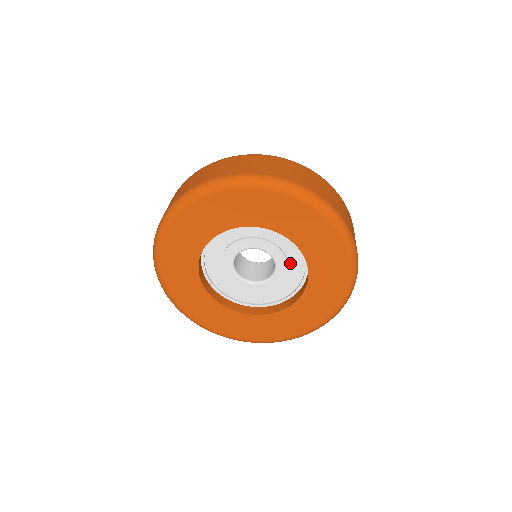
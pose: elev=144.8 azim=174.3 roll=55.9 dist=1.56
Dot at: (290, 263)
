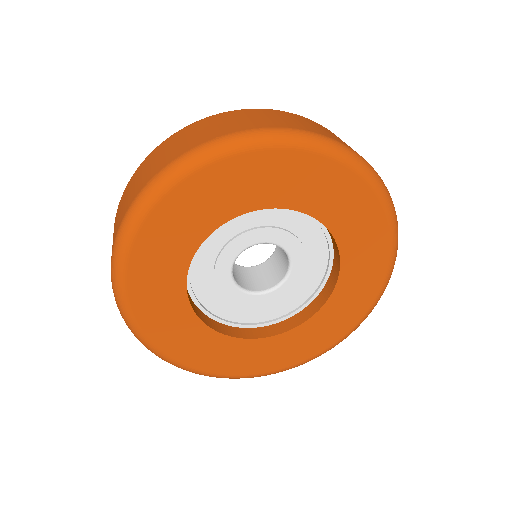
Dot at: (306, 245)
